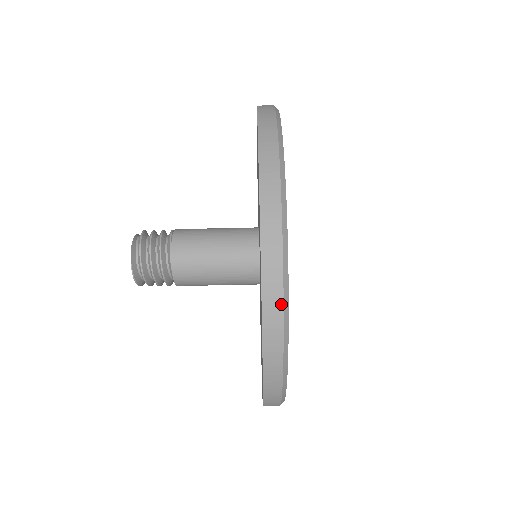
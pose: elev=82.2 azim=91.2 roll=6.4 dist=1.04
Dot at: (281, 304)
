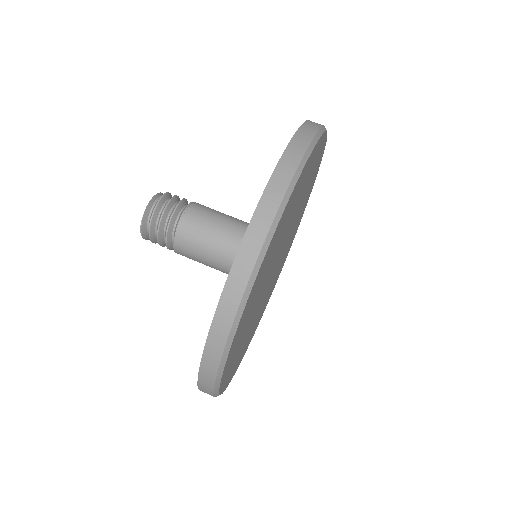
Dot at: (239, 300)
